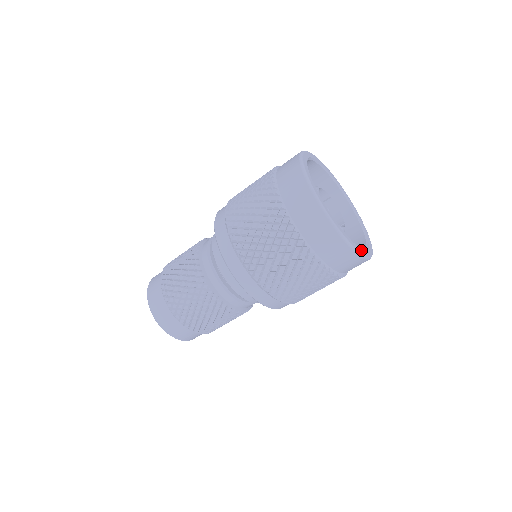
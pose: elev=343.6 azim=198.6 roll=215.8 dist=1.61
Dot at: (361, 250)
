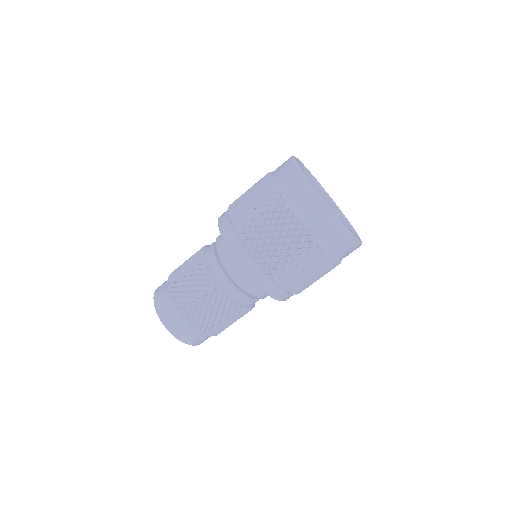
Dot at: (354, 229)
